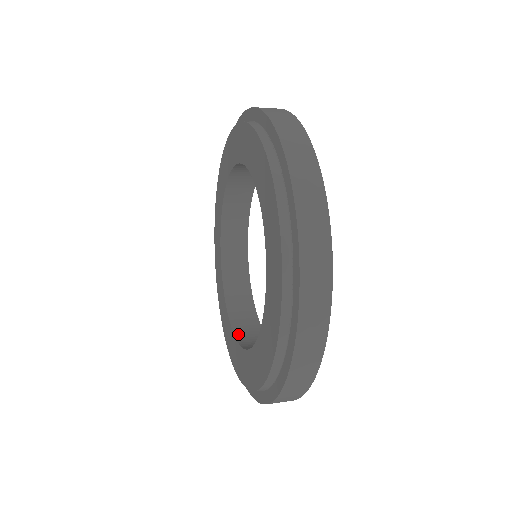
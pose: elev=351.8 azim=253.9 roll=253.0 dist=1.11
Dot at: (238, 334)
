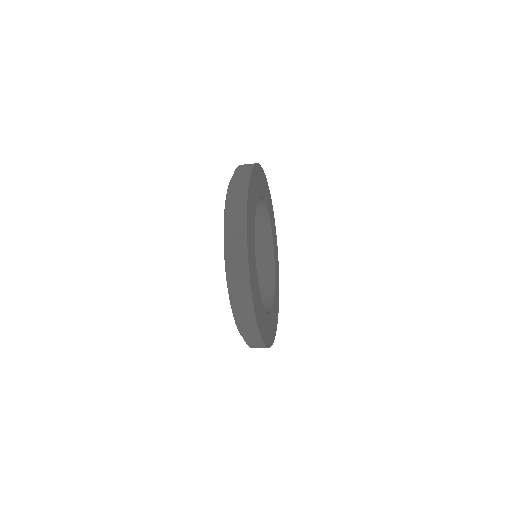
Dot at: occluded
